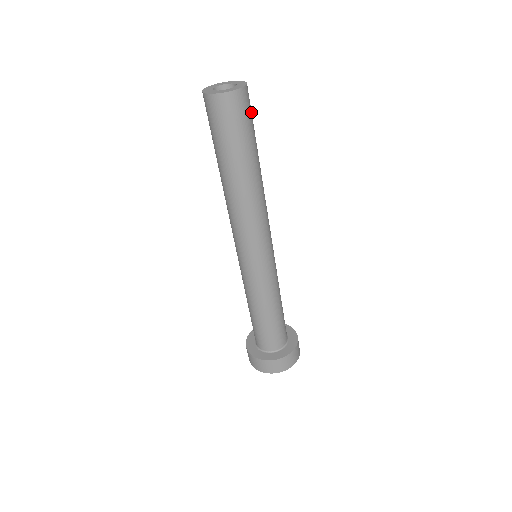
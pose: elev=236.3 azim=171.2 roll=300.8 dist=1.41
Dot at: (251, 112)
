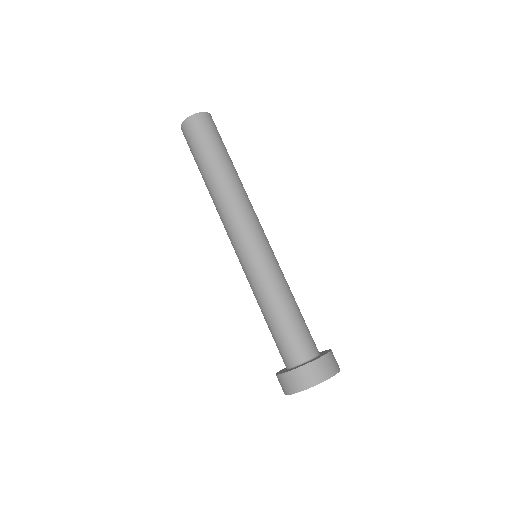
Dot at: occluded
